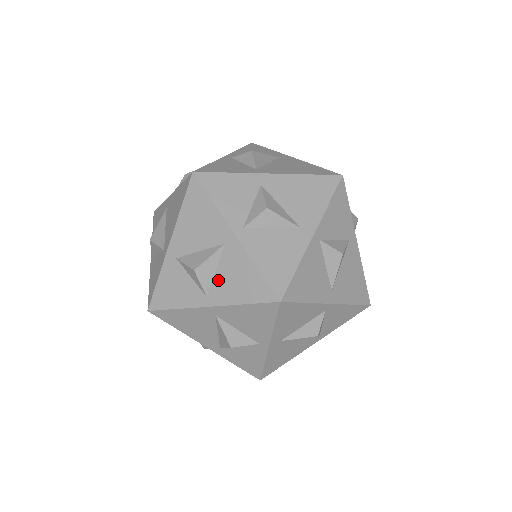
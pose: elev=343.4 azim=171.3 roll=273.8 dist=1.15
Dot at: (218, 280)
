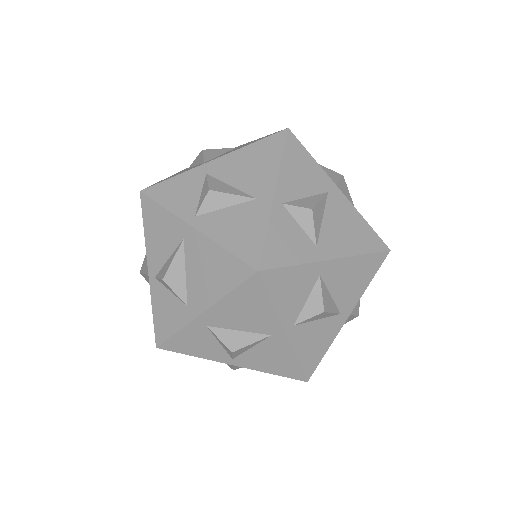
Dot at: occluded
